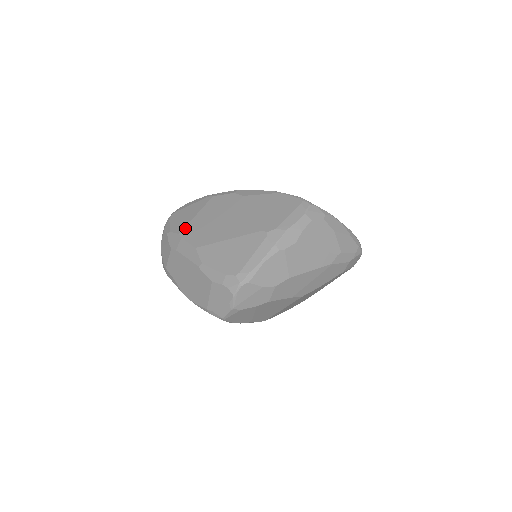
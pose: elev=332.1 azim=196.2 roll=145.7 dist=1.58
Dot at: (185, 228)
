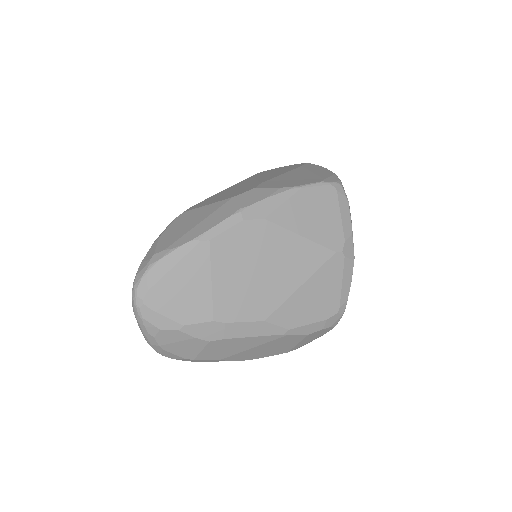
Dot at: (216, 308)
